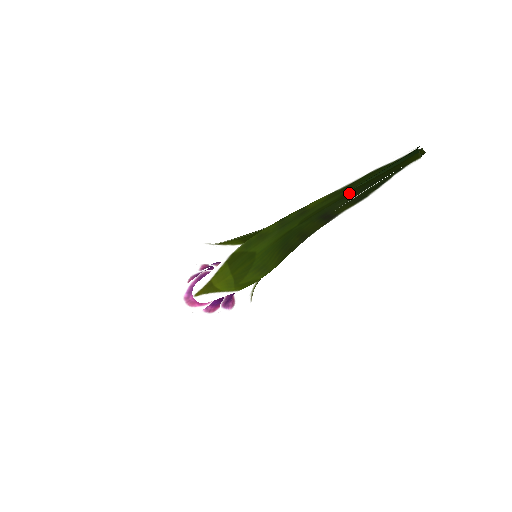
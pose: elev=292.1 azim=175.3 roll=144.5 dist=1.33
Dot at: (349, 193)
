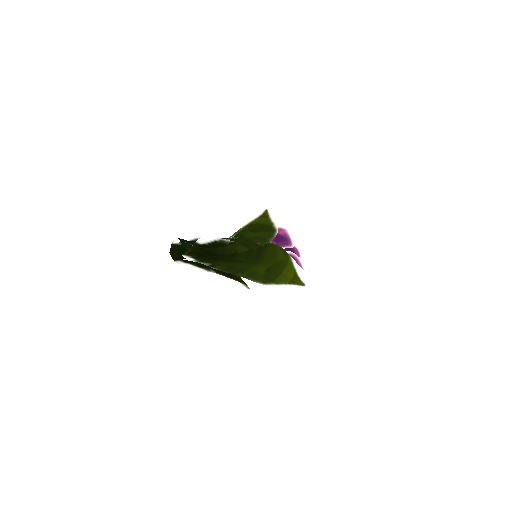
Dot at: occluded
